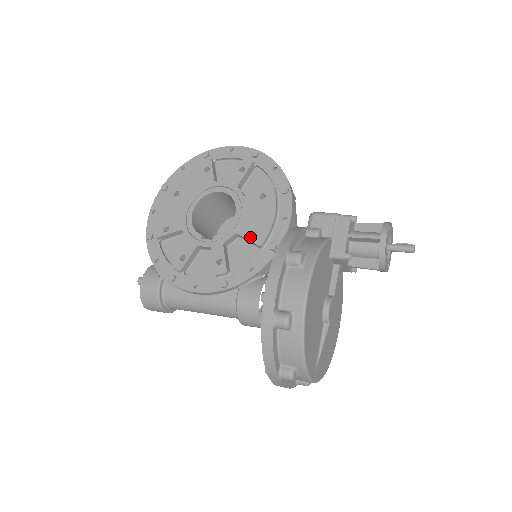
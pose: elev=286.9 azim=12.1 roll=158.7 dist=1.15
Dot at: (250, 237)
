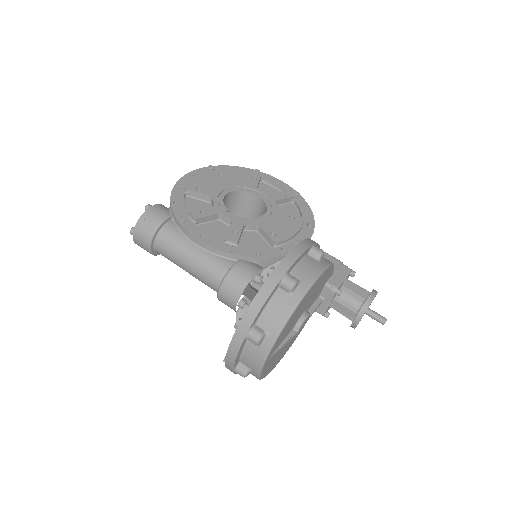
Dot at: (270, 233)
